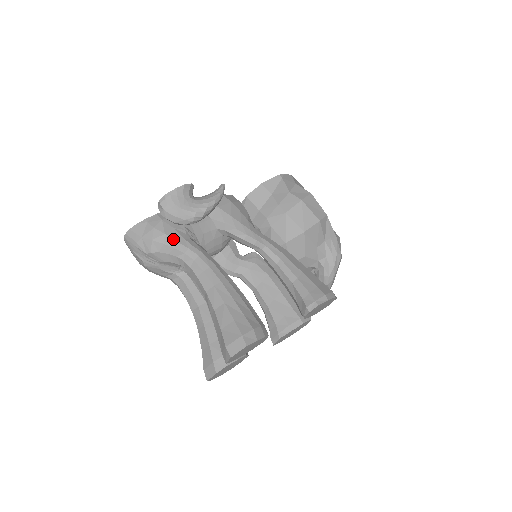
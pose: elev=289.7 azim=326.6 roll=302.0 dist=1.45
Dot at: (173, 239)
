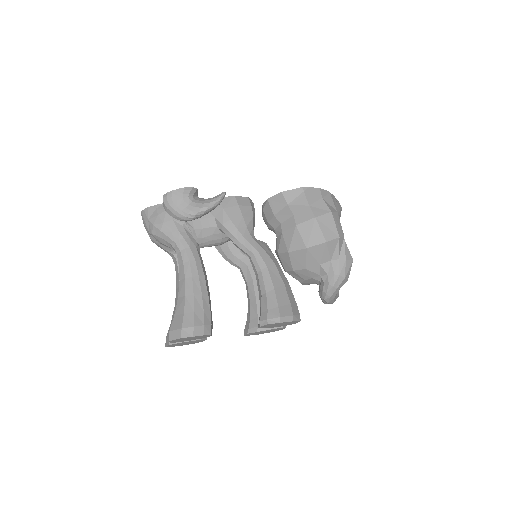
Dot at: (168, 229)
